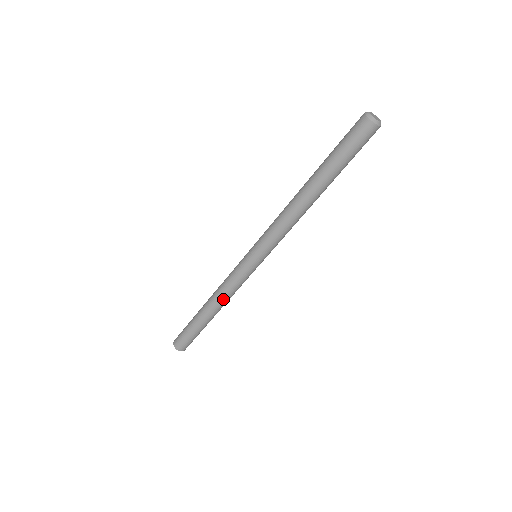
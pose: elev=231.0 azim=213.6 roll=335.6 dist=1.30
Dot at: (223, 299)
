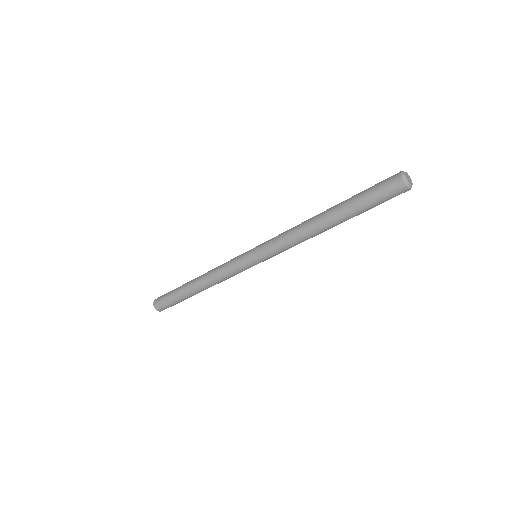
Dot at: occluded
